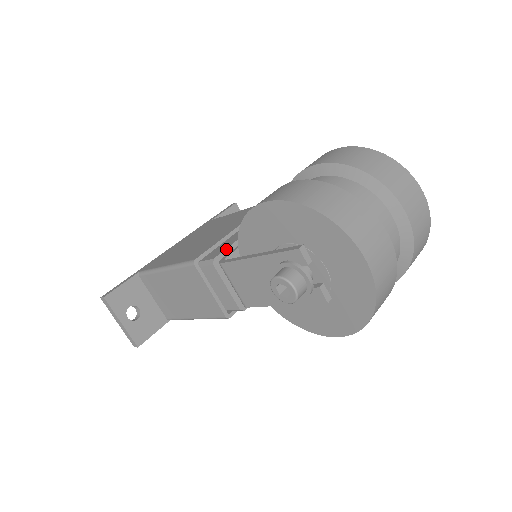
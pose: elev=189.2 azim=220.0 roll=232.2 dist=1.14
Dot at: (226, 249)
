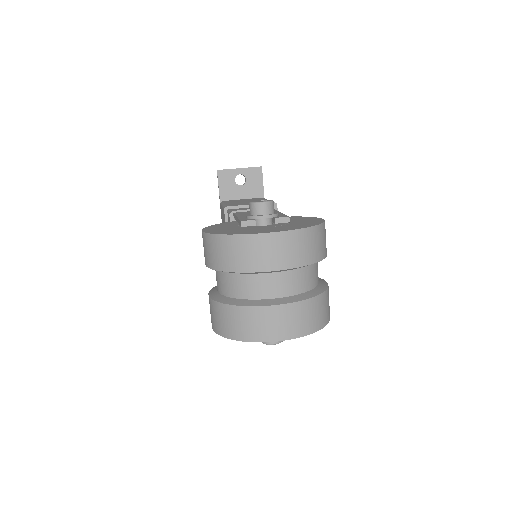
Dot at: occluded
